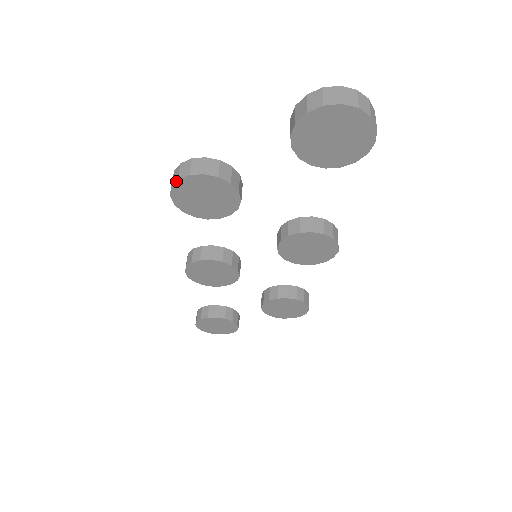
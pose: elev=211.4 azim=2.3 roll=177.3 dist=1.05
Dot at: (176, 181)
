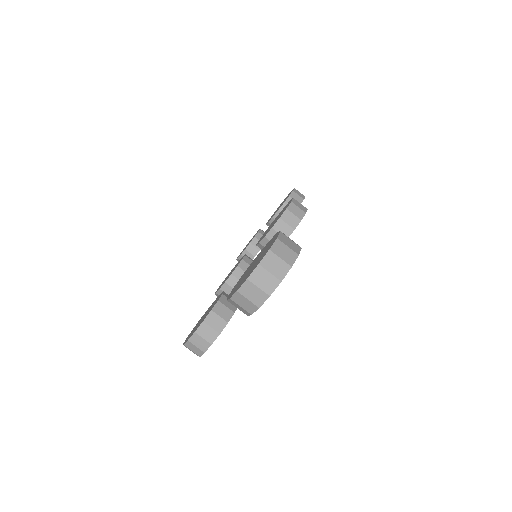
Dot at: occluded
